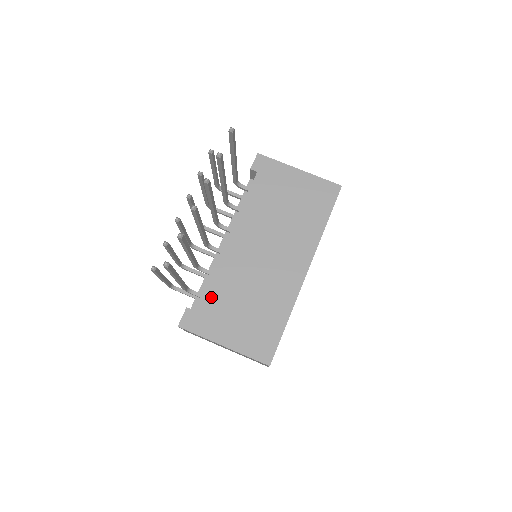
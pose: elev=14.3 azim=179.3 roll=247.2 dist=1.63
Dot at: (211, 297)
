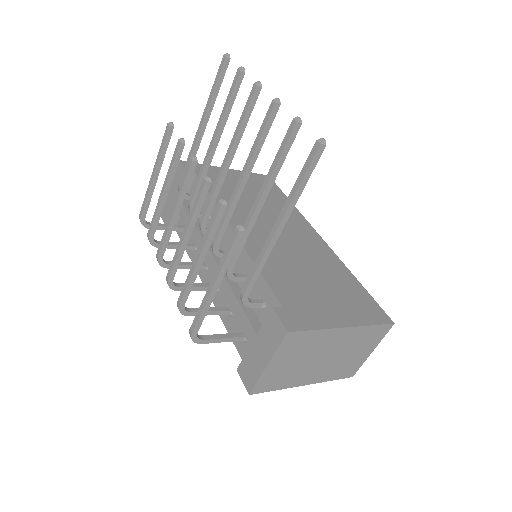
Dot at: (281, 286)
